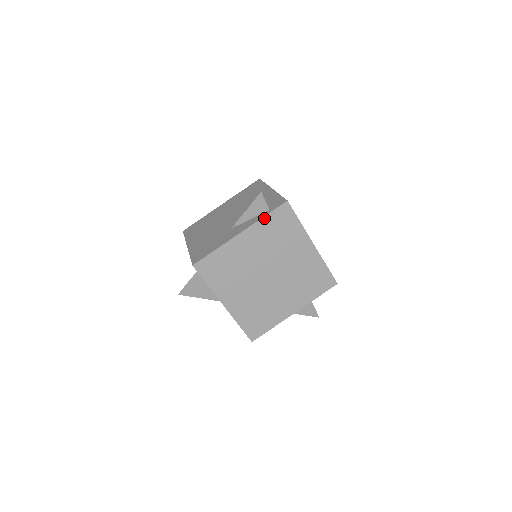
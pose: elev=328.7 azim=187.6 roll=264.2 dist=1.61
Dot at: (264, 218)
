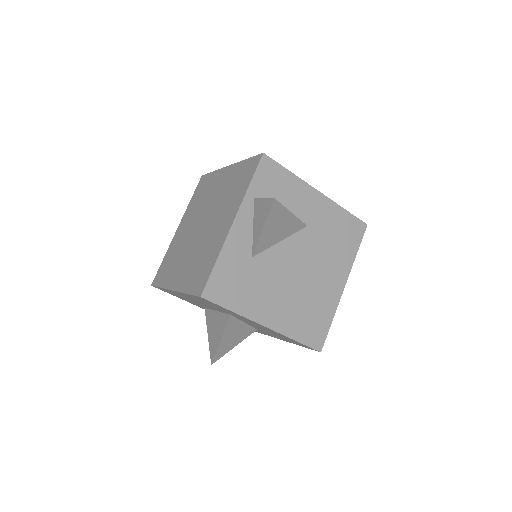
Dot at: (190, 202)
